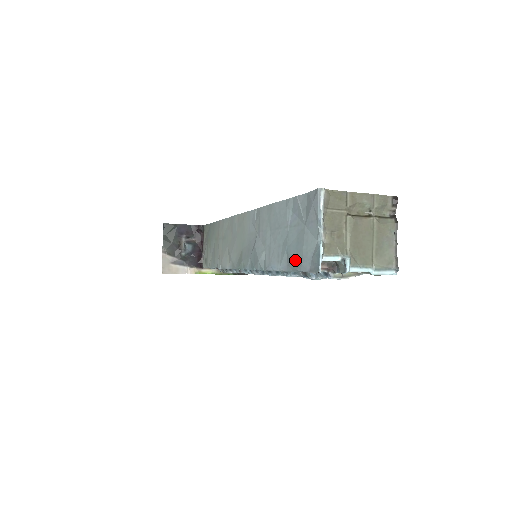
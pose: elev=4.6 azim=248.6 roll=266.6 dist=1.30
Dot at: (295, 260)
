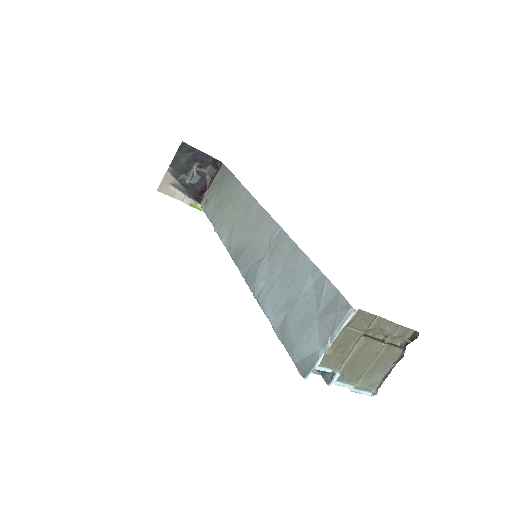
Dot at: (289, 336)
